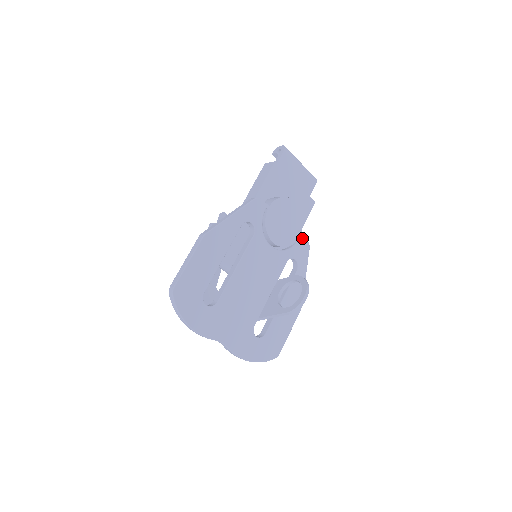
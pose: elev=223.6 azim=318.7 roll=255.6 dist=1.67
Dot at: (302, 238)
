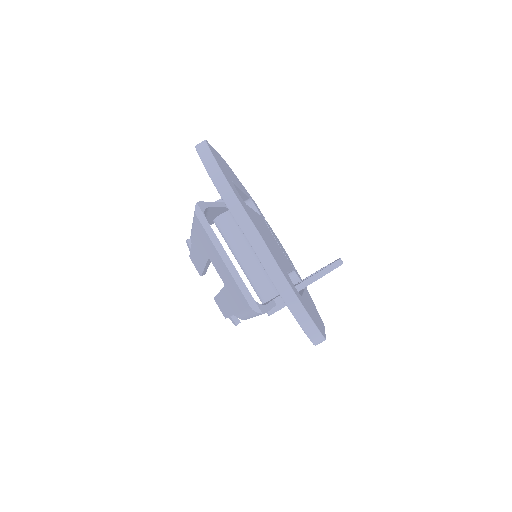
Dot at: occluded
